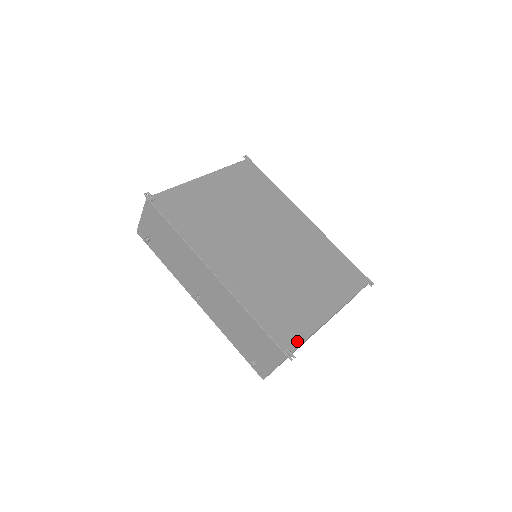
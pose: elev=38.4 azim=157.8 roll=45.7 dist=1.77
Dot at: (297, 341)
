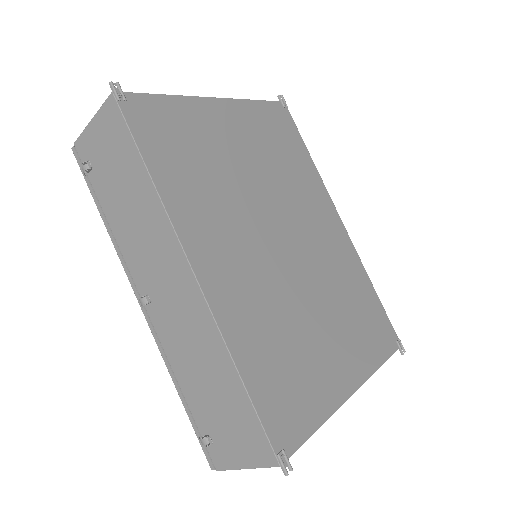
Dot at: (299, 435)
